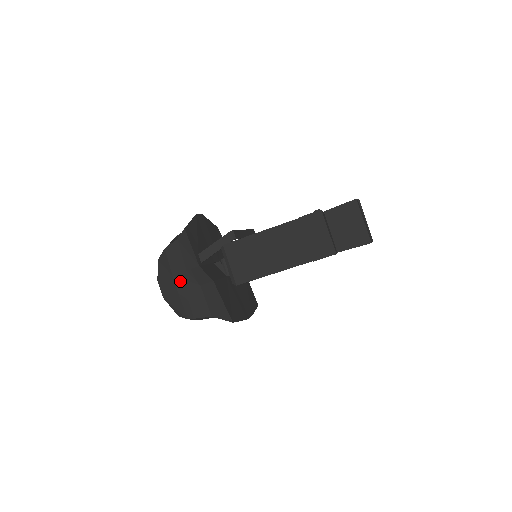
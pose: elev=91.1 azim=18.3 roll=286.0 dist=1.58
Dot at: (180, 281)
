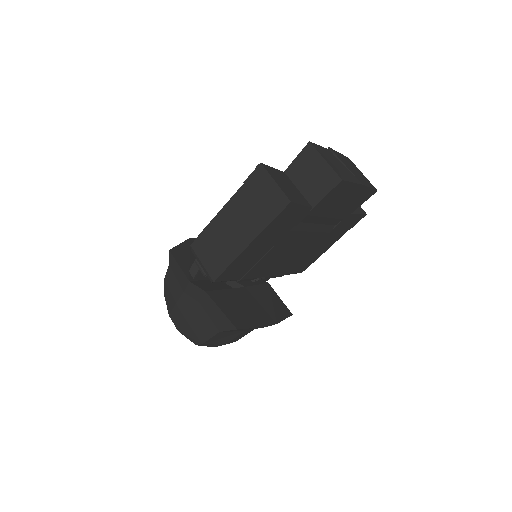
Dot at: (183, 306)
